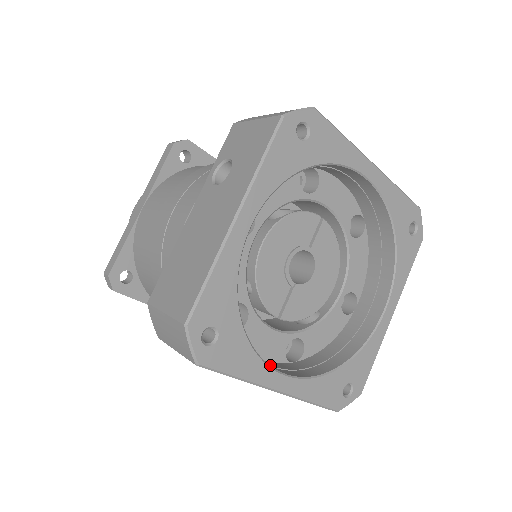
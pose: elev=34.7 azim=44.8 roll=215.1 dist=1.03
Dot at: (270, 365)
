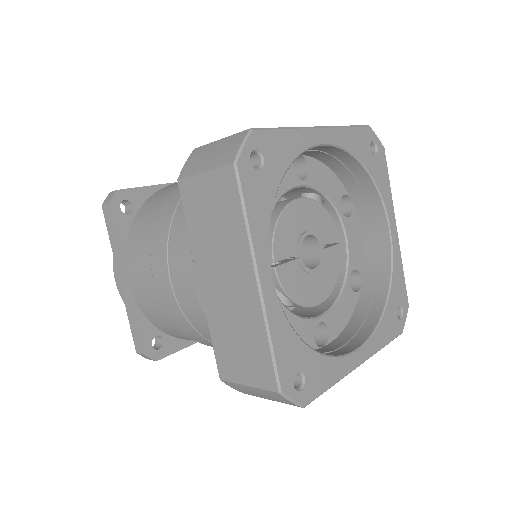
Dot at: occluded
